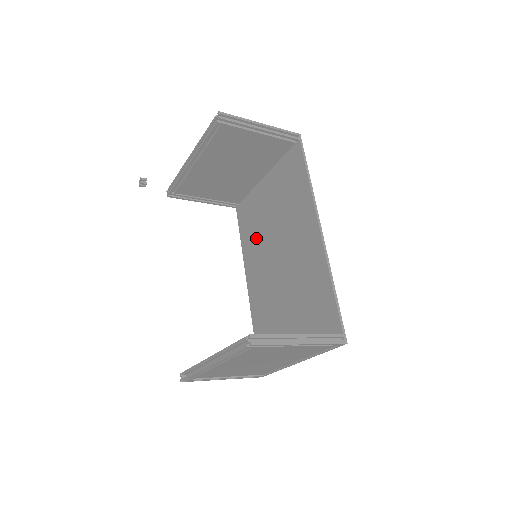
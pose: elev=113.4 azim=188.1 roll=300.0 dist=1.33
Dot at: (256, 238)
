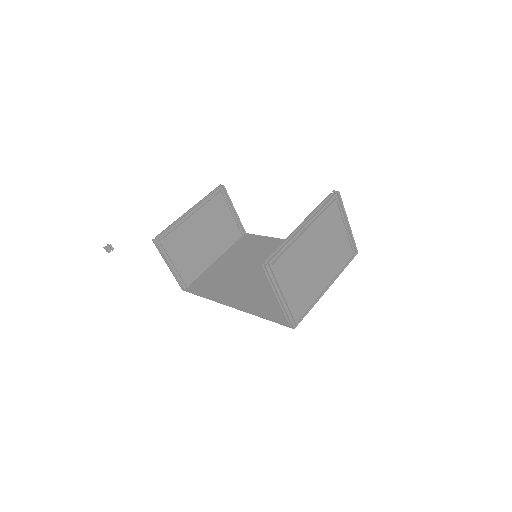
Dot at: (227, 282)
